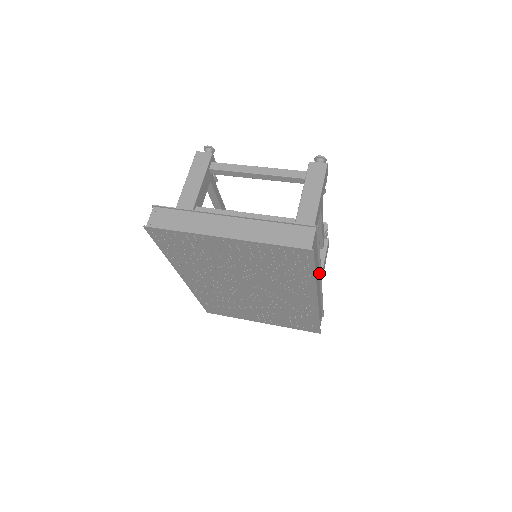
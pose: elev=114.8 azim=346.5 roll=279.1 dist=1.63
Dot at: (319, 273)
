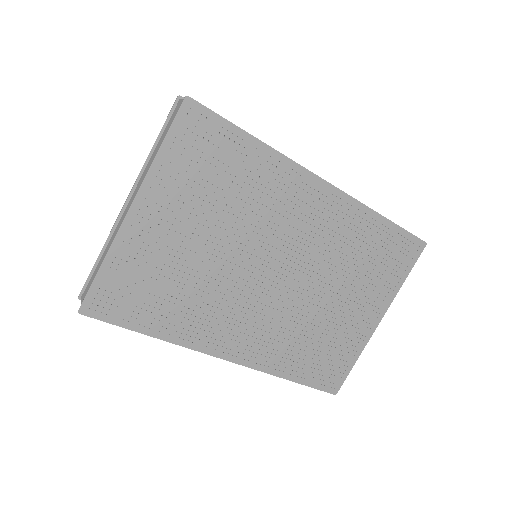
Dot at: occluded
